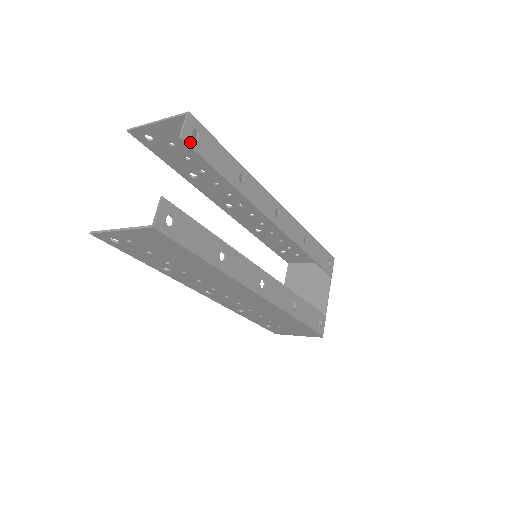
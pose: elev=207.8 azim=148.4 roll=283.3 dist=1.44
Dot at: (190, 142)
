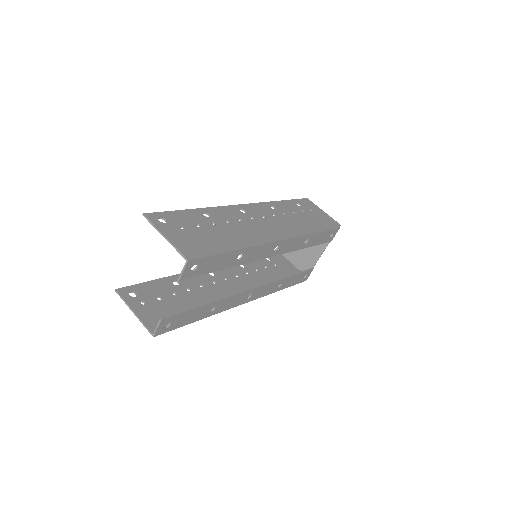
Dot at: (188, 276)
